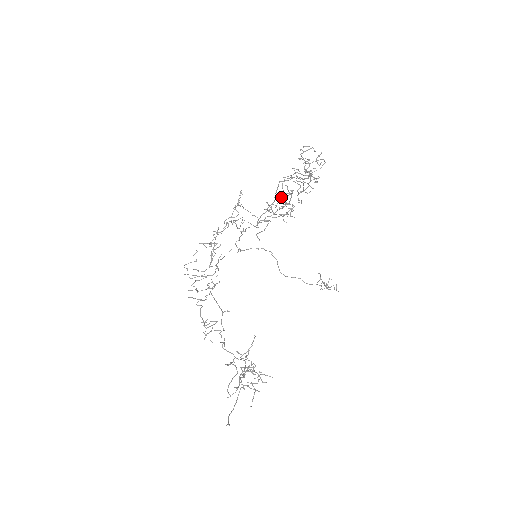
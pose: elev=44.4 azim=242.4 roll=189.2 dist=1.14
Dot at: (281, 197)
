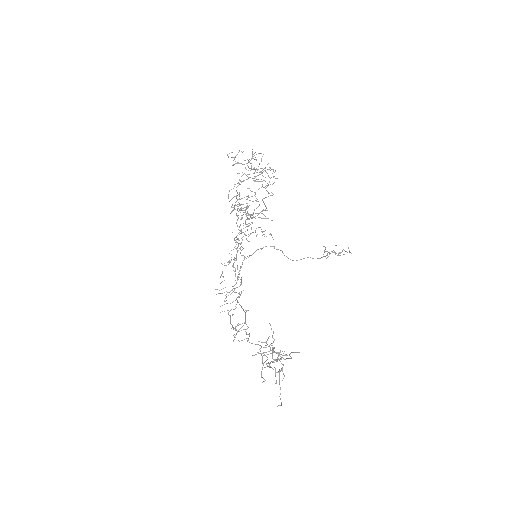
Dot at: occluded
